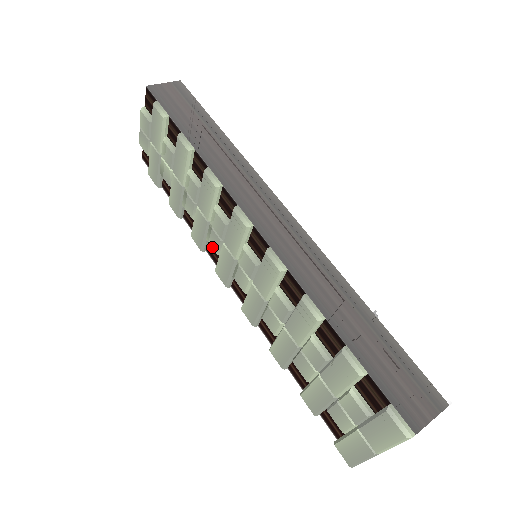
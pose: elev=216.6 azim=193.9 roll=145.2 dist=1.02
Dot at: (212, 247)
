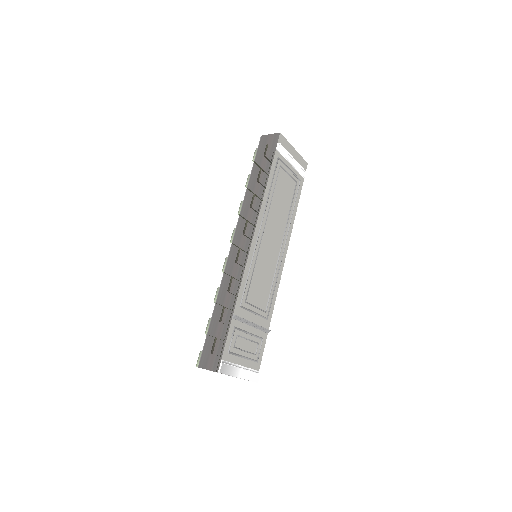
Dot at: occluded
